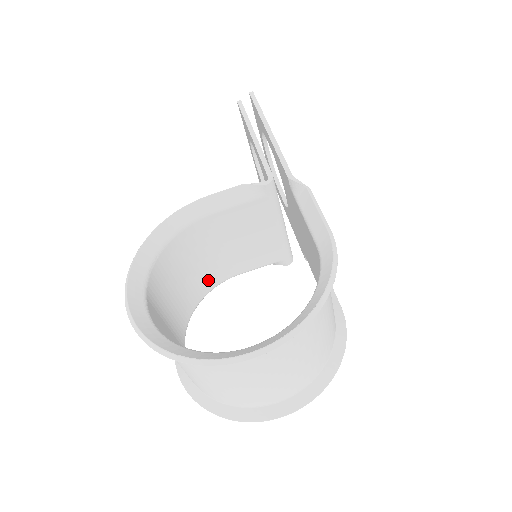
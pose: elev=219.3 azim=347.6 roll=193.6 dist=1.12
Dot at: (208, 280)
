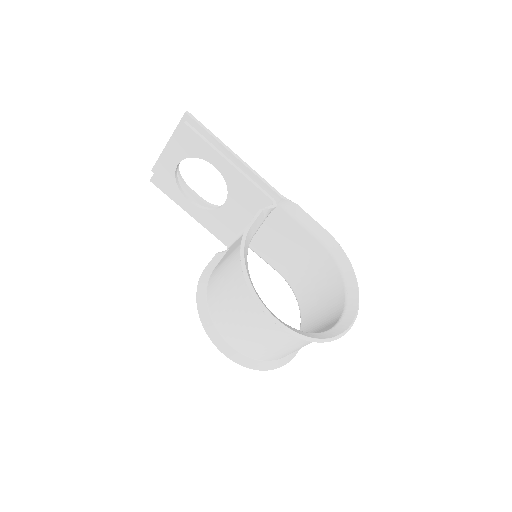
Dot at: occluded
